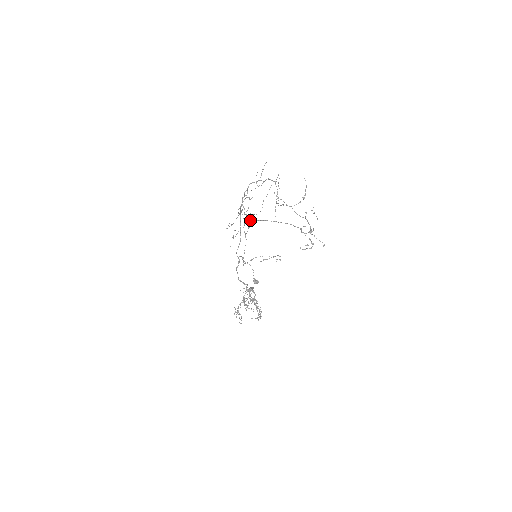
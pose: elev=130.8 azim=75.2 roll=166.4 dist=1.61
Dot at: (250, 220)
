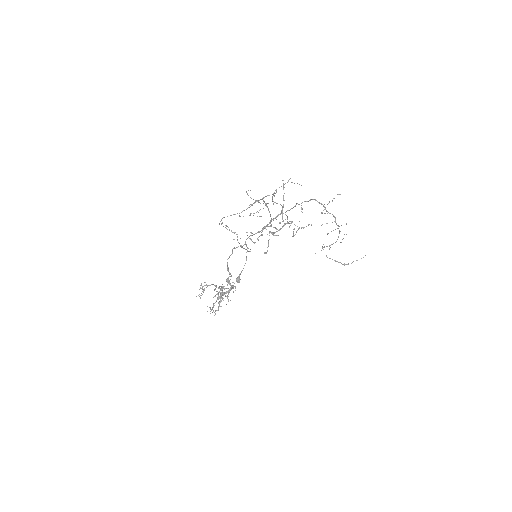
Dot at: occluded
